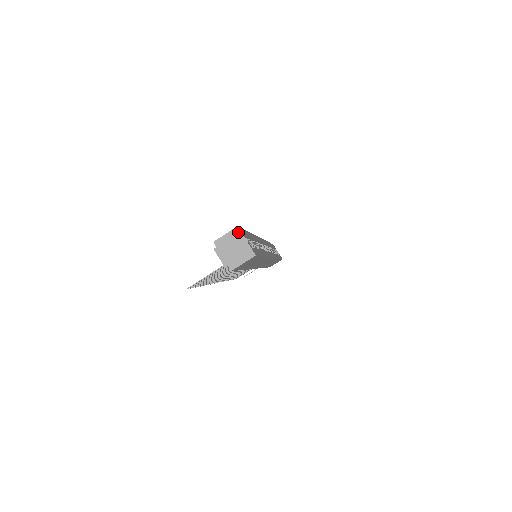
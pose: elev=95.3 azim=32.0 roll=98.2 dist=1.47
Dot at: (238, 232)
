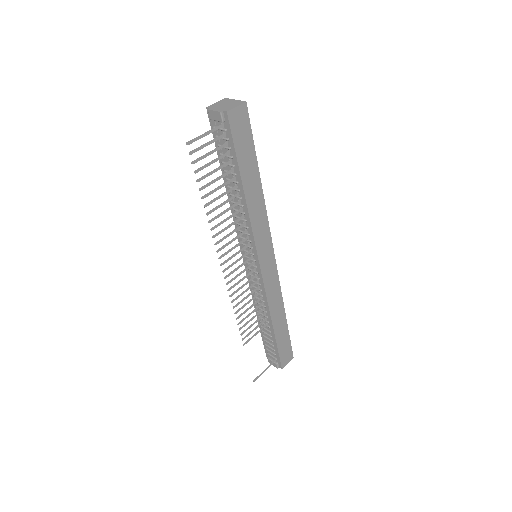
Dot at: (227, 99)
